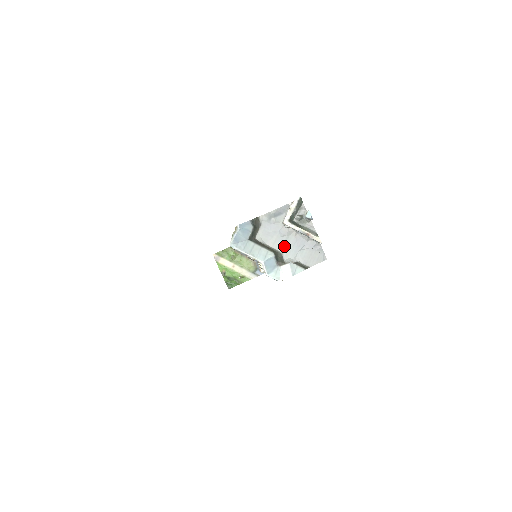
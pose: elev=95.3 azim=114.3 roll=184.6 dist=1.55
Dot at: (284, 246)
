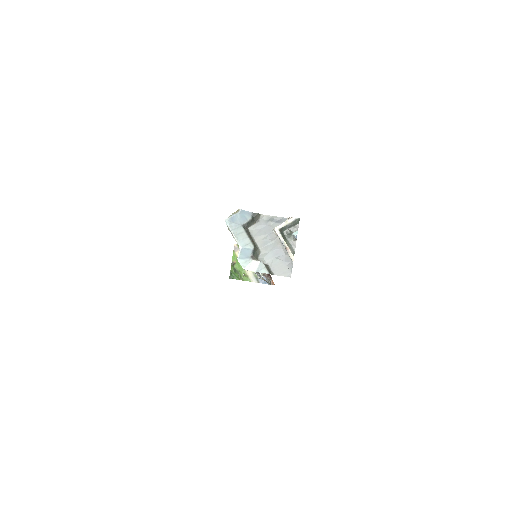
Dot at: (265, 247)
